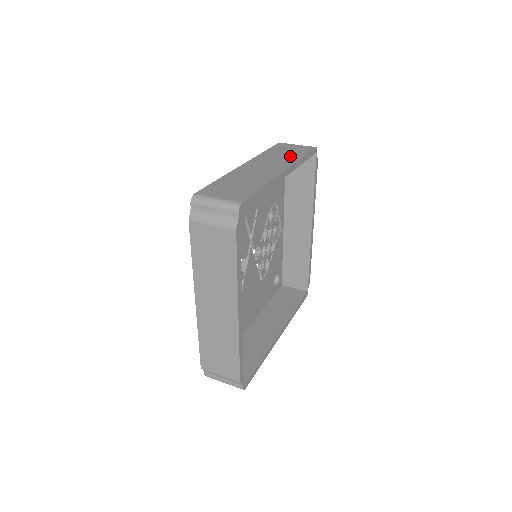
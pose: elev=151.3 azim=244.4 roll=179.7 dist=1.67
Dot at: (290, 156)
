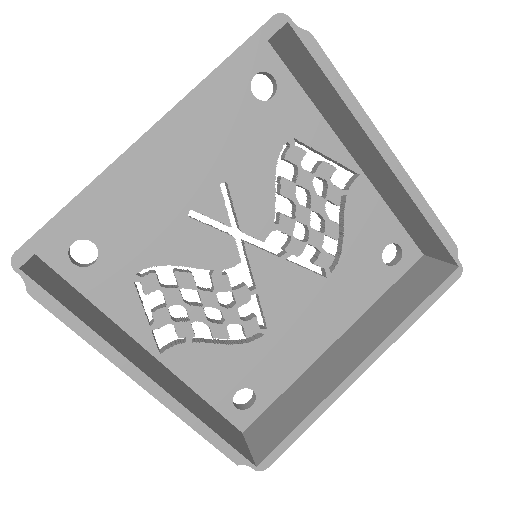
Dot at: occluded
